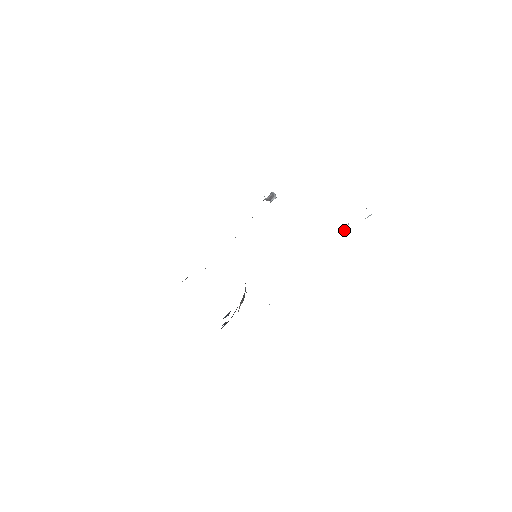
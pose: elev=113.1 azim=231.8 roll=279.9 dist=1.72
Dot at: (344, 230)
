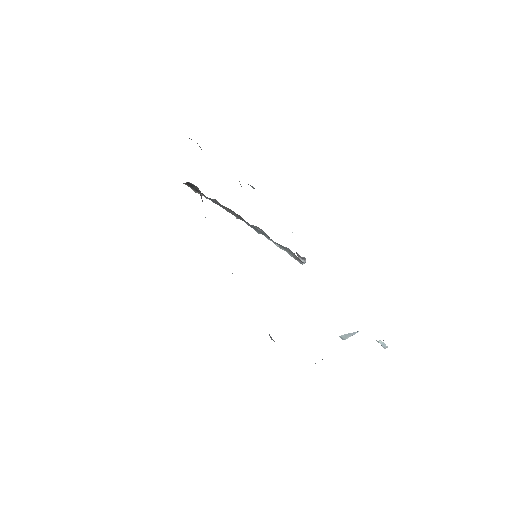
Dot at: (346, 335)
